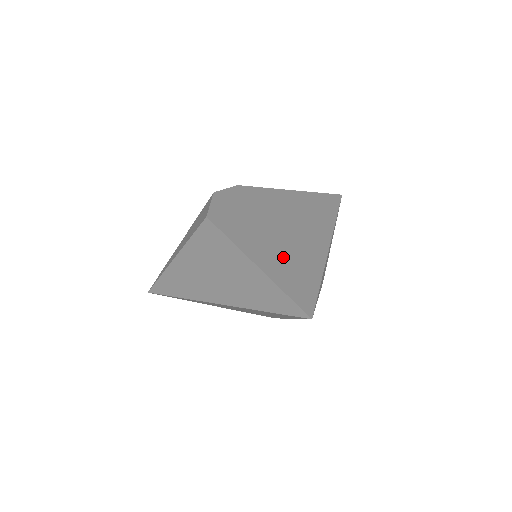
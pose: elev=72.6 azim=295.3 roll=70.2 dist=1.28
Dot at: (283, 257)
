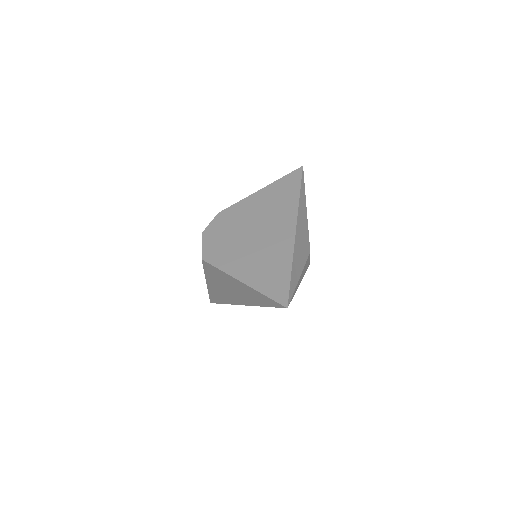
Dot at: (261, 264)
